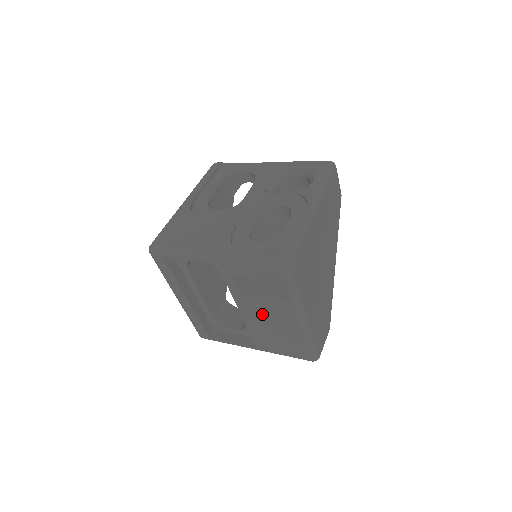
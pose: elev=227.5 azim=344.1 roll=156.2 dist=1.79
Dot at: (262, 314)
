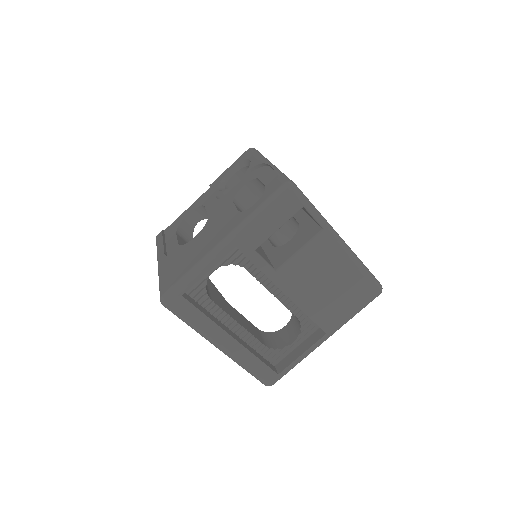
Dot at: (307, 275)
